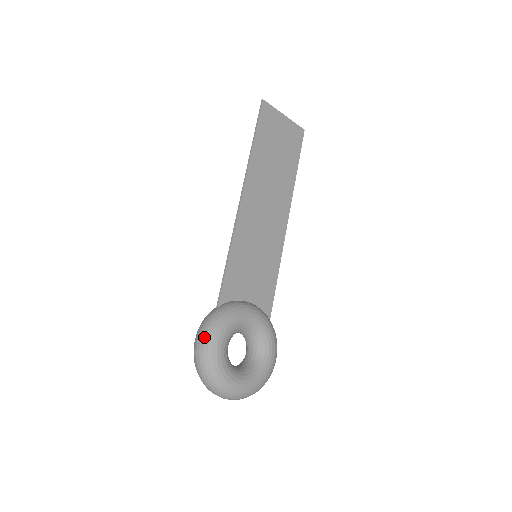
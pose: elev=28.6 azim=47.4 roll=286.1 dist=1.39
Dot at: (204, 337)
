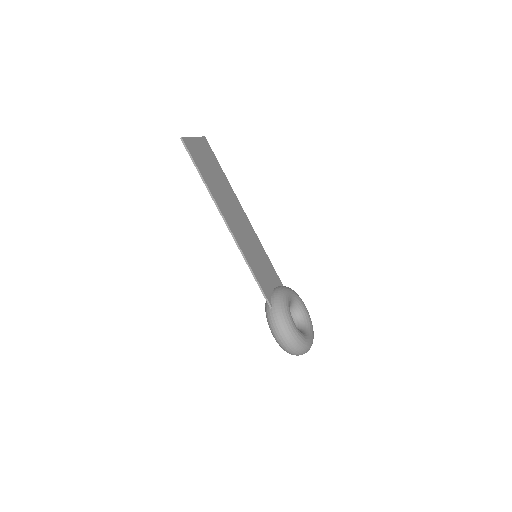
Dot at: (285, 331)
